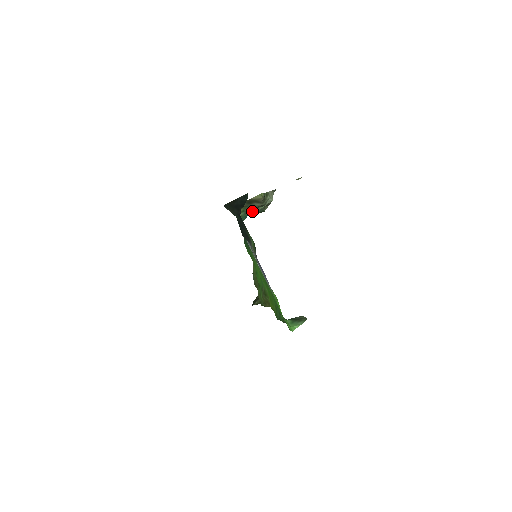
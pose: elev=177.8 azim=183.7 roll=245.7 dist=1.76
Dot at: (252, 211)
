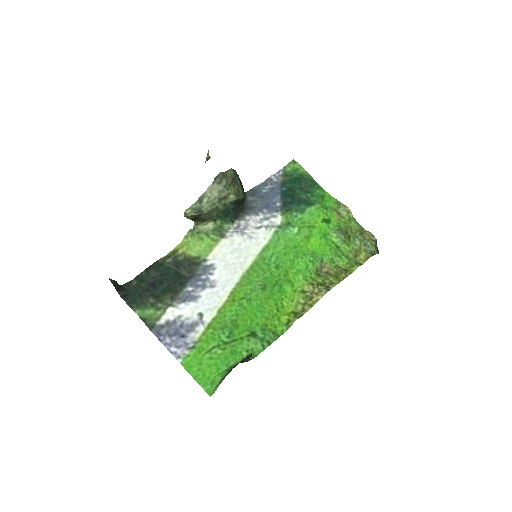
Dot at: (221, 213)
